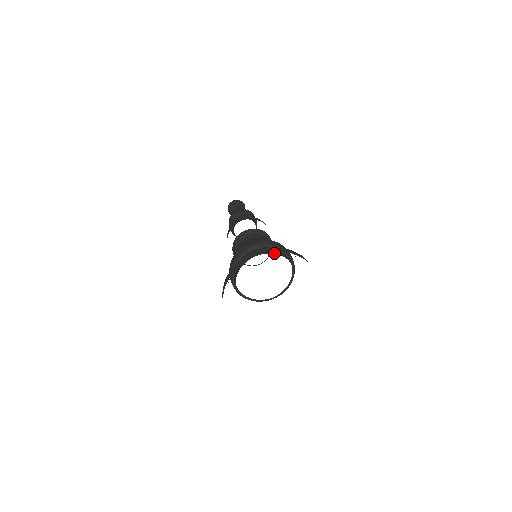
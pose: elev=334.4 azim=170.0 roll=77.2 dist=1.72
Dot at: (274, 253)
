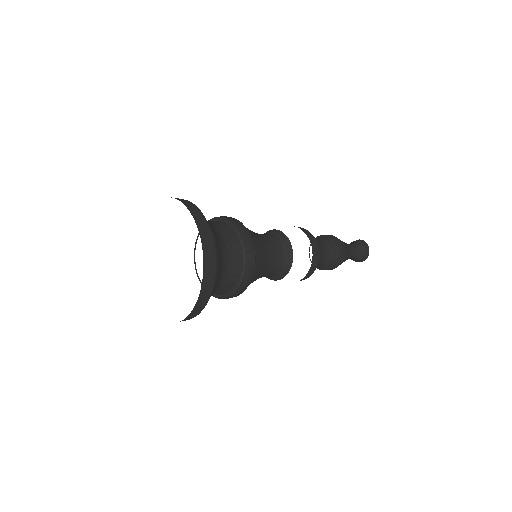
Dot at: occluded
